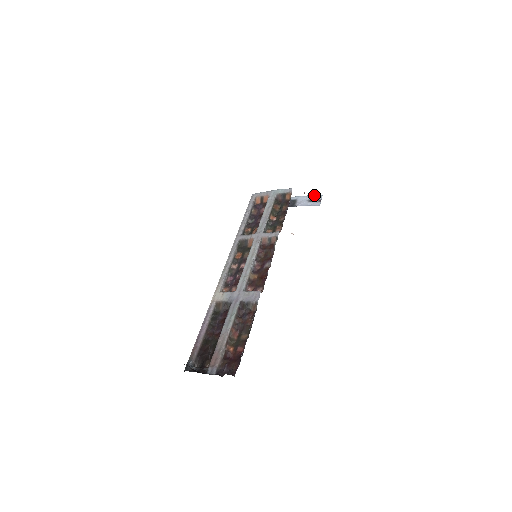
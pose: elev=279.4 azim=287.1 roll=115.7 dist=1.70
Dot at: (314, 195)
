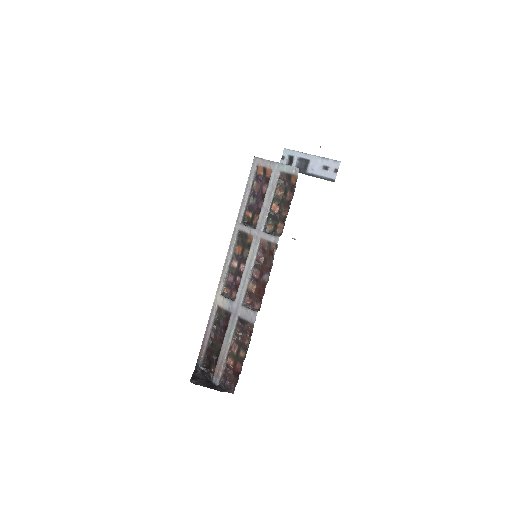
Dot at: (330, 159)
